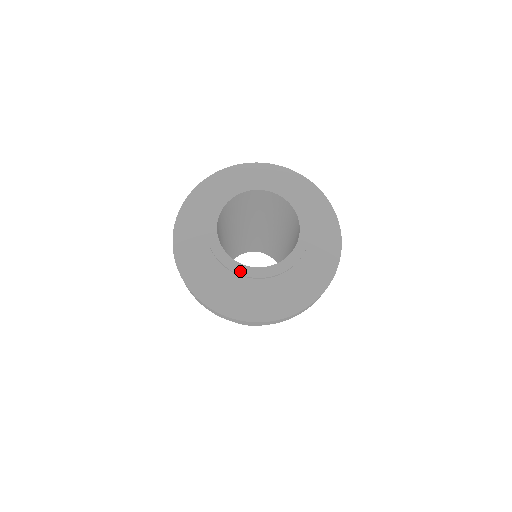
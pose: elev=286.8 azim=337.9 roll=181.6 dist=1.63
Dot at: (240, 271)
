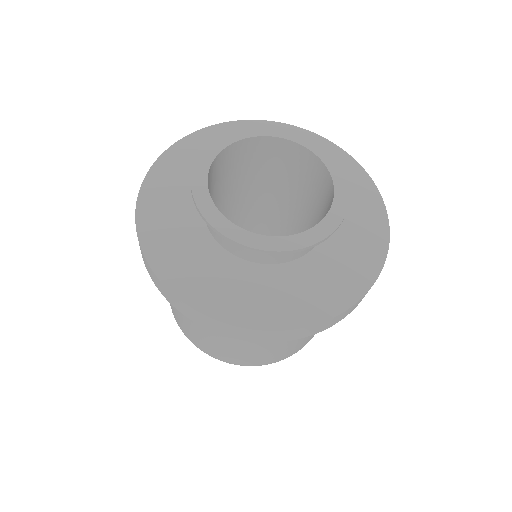
Dot at: (319, 236)
